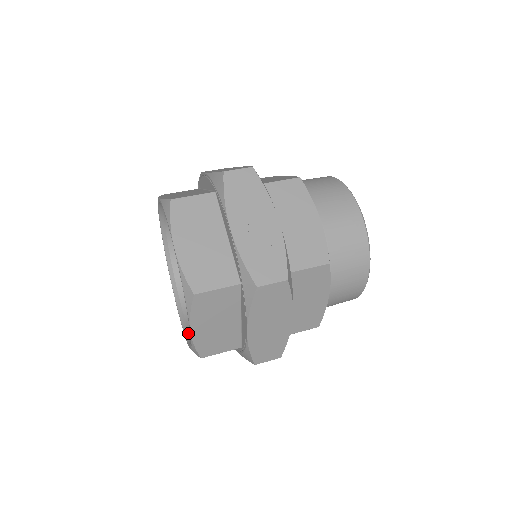
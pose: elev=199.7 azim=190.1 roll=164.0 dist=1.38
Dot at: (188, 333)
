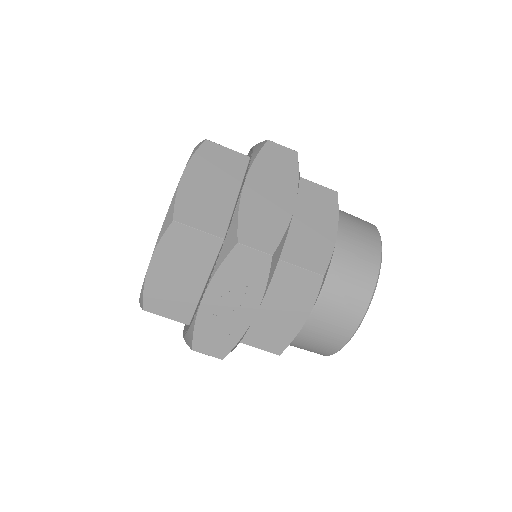
Dot at: occluded
